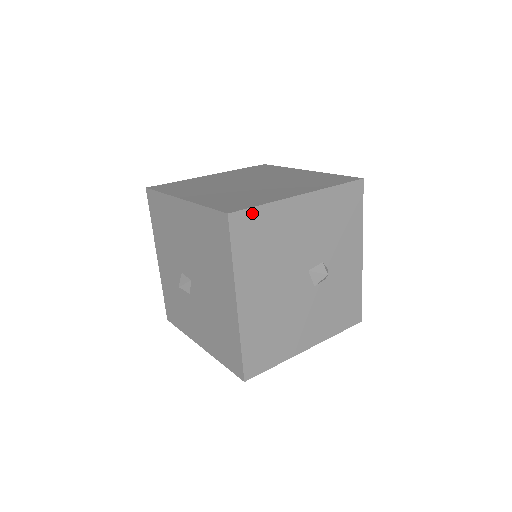
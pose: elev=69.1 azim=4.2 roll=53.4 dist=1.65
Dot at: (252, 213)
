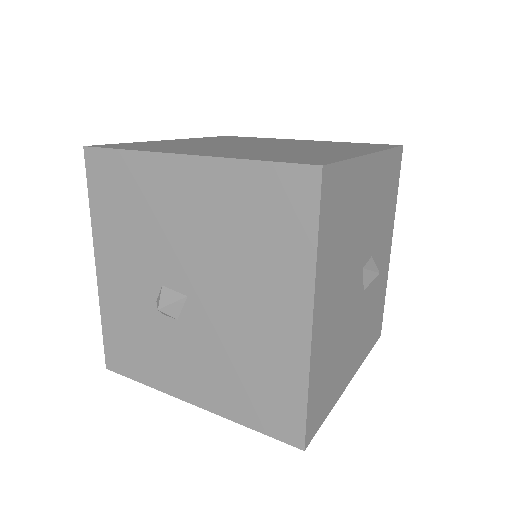
Dot at: (339, 171)
